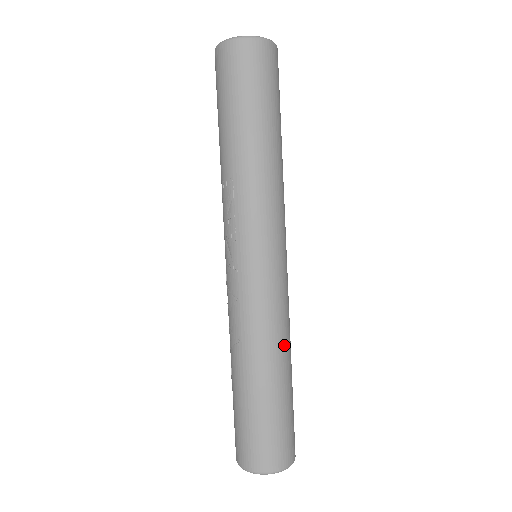
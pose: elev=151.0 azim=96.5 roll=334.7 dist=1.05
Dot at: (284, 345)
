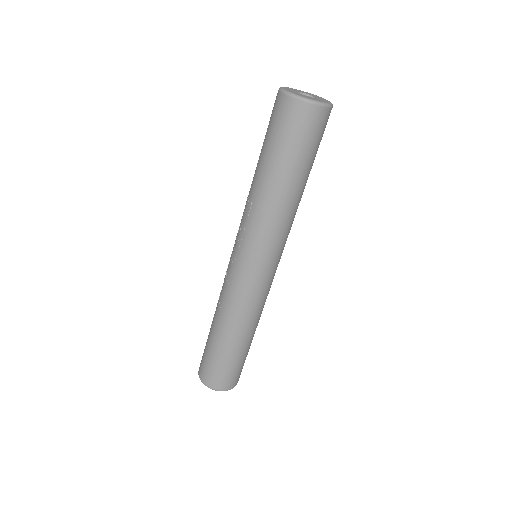
Dot at: (249, 324)
